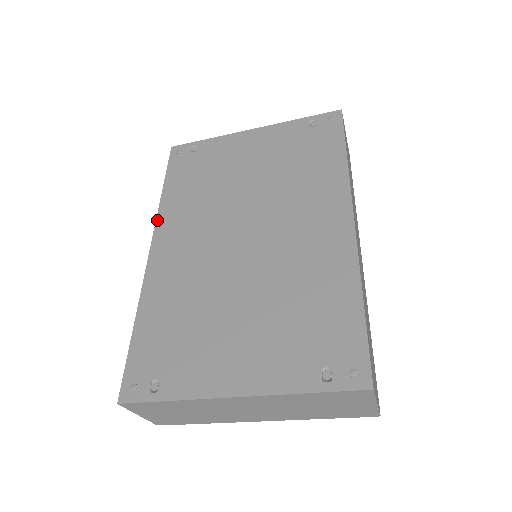
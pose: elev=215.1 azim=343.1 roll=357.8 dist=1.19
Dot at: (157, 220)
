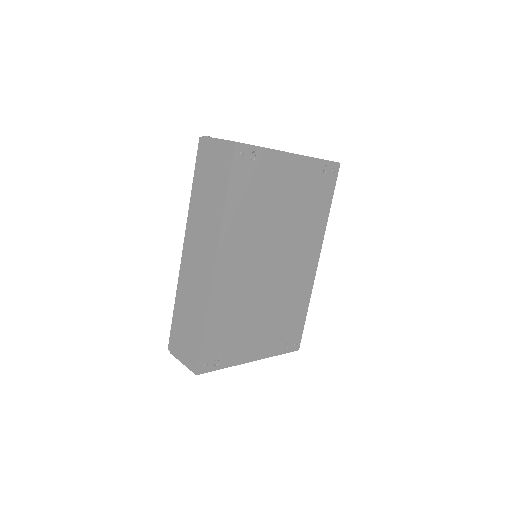
Dot at: (221, 236)
